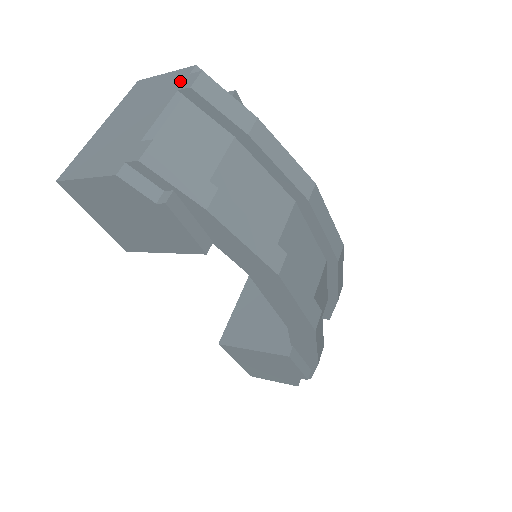
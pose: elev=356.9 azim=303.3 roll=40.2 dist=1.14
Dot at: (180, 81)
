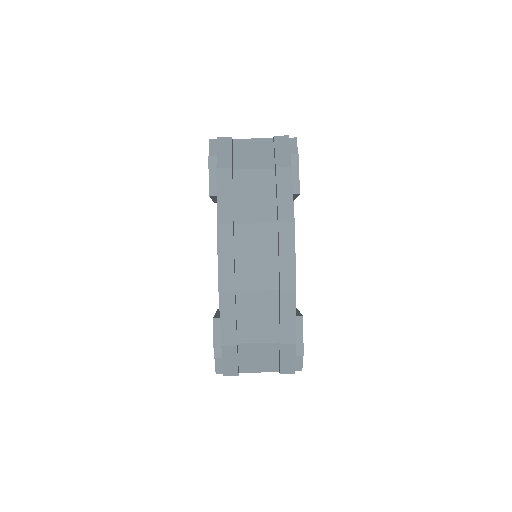
Dot at: occluded
